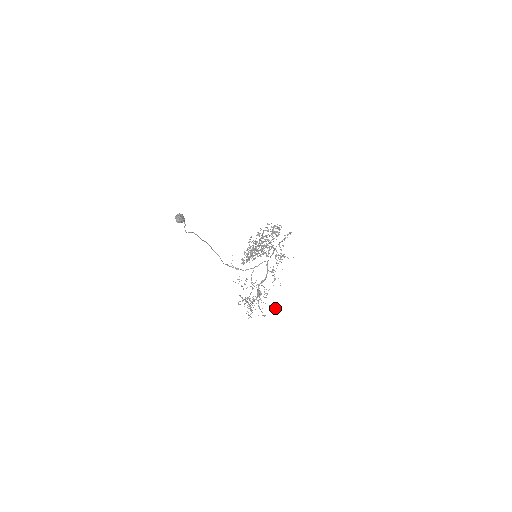
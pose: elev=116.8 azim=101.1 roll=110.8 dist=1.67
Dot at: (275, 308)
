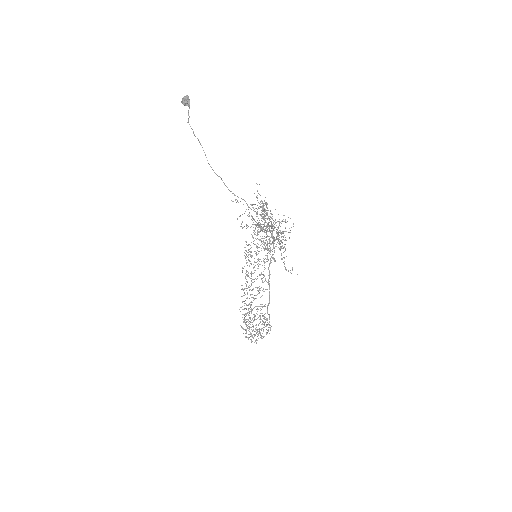
Dot at: (293, 226)
